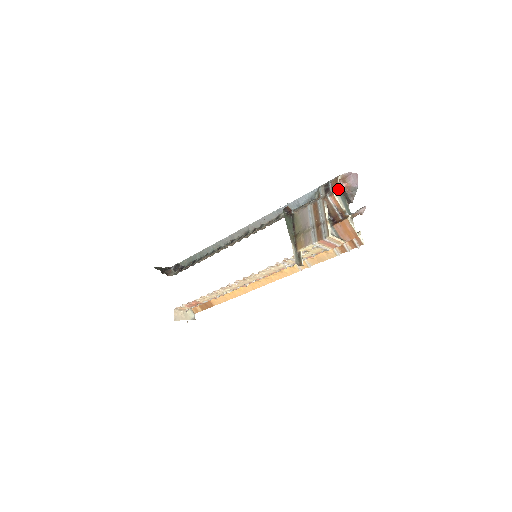
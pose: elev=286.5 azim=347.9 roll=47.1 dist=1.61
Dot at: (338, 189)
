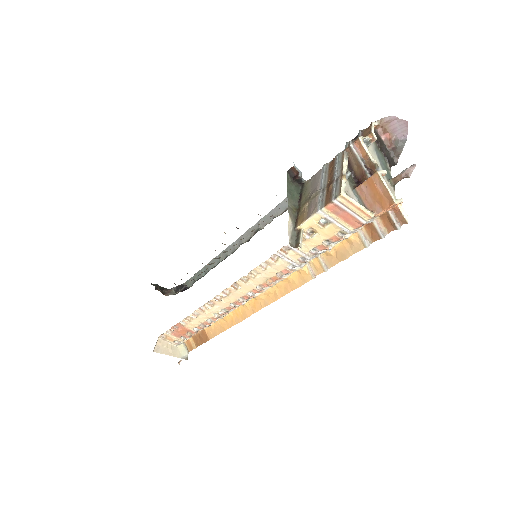
Dot at: (370, 136)
